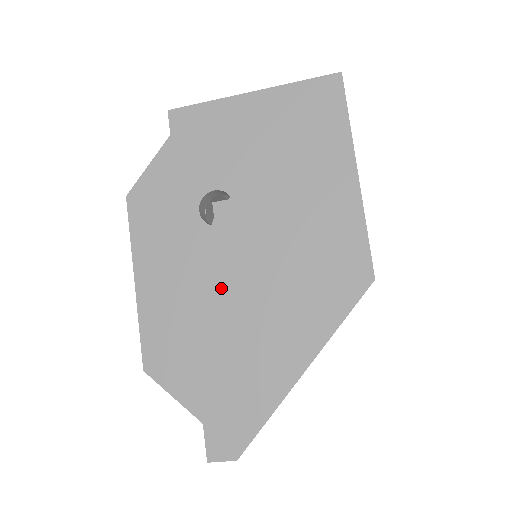
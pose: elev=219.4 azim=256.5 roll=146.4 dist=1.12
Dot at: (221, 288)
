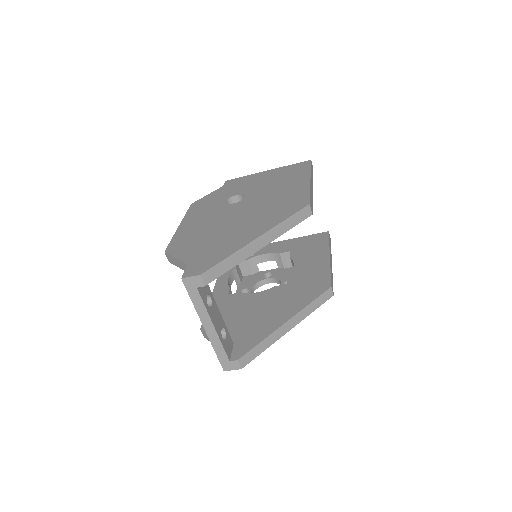
Dot at: (225, 220)
